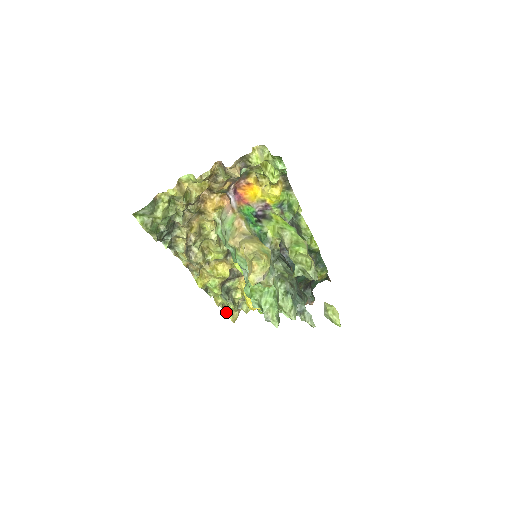
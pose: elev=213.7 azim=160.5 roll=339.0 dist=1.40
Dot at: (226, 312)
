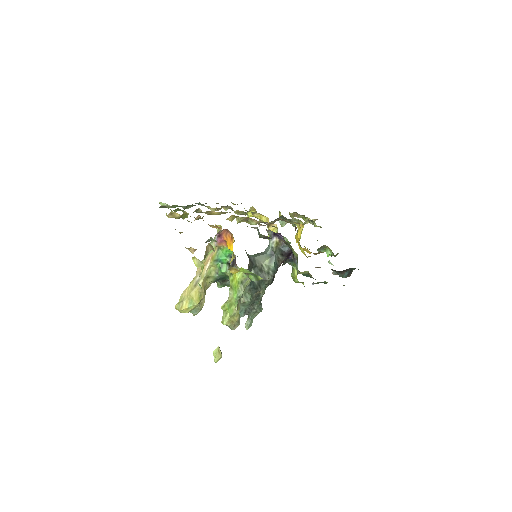
Dot at: occluded
